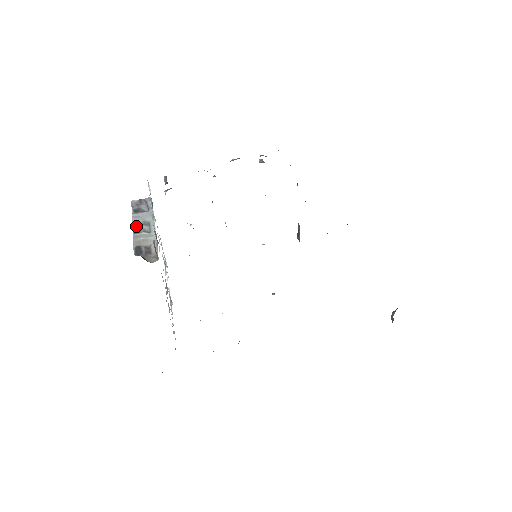
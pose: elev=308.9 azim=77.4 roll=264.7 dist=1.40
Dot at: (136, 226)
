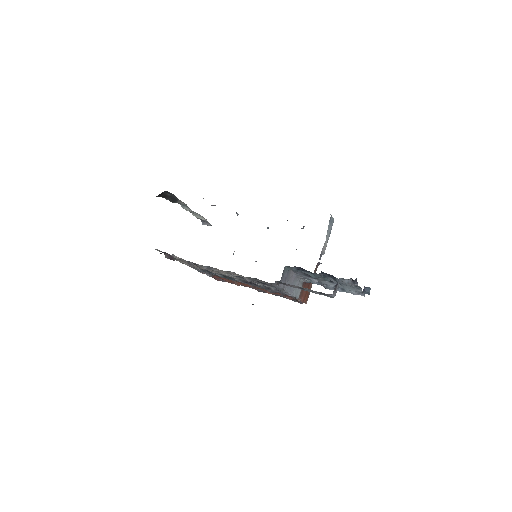
Dot at: occluded
